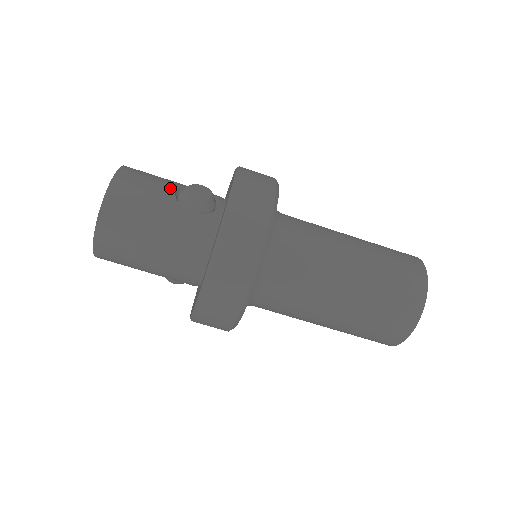
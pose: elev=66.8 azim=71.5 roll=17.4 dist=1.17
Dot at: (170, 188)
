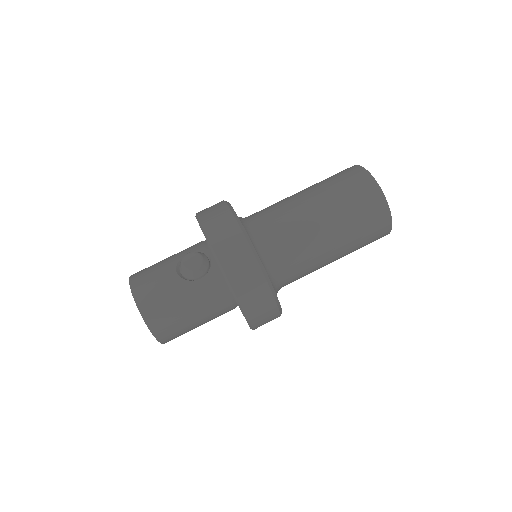
Dot at: (171, 274)
